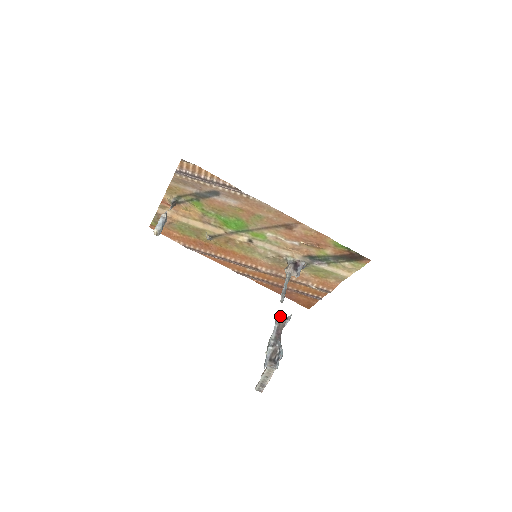
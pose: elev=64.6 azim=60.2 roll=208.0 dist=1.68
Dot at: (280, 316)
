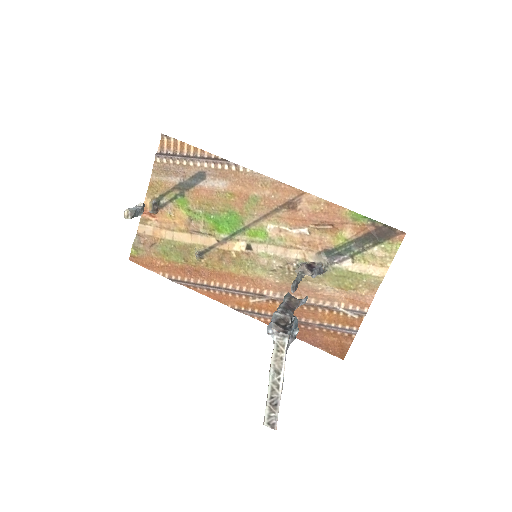
Dot at: (291, 295)
